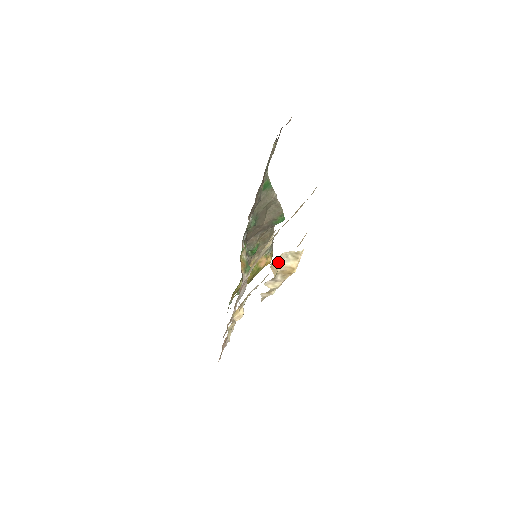
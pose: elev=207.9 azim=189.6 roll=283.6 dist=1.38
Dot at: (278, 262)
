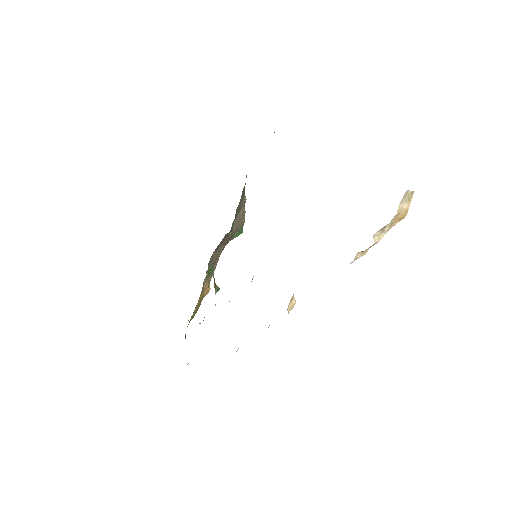
Dot at: (400, 202)
